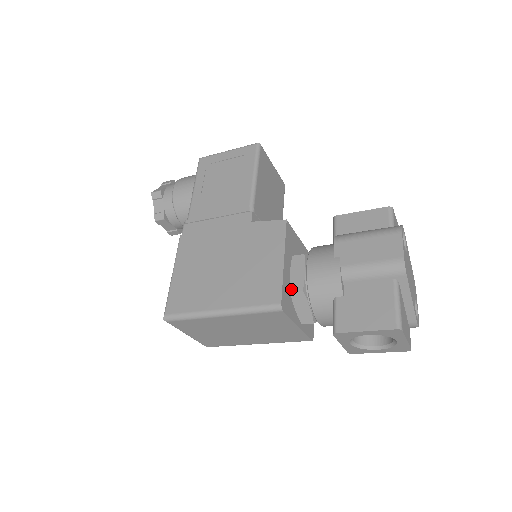
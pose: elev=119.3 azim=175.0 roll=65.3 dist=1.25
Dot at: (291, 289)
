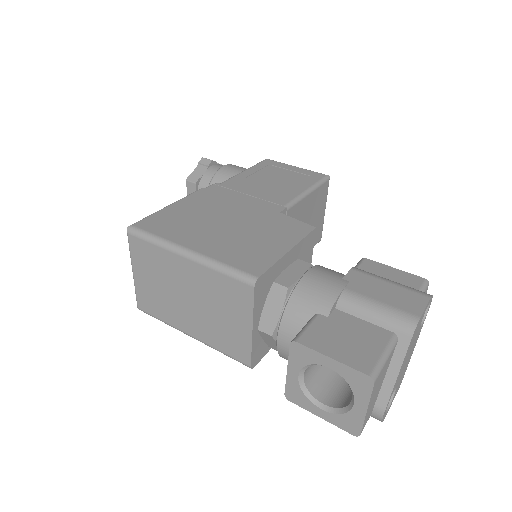
Dot at: (276, 280)
